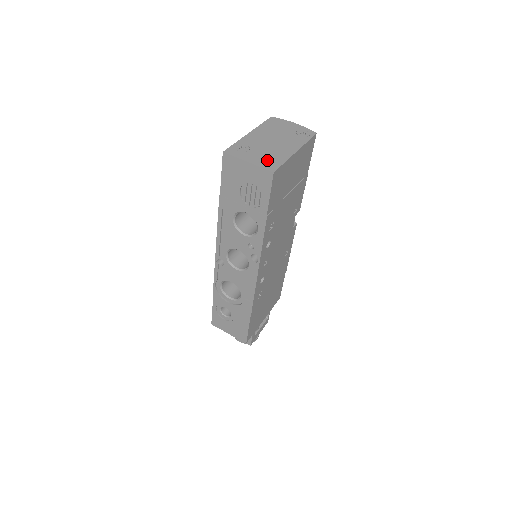
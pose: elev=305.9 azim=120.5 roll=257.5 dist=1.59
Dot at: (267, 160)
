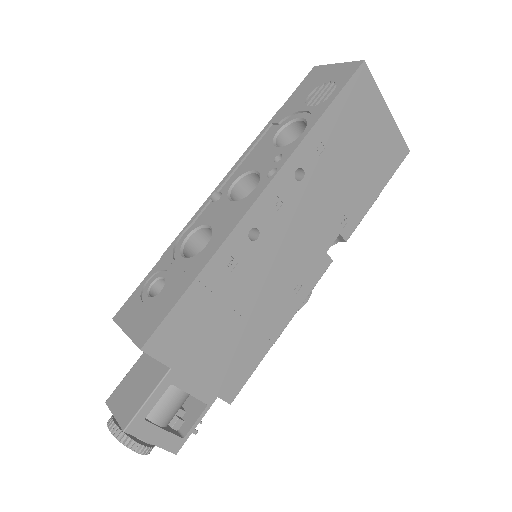
Dot at: occluded
